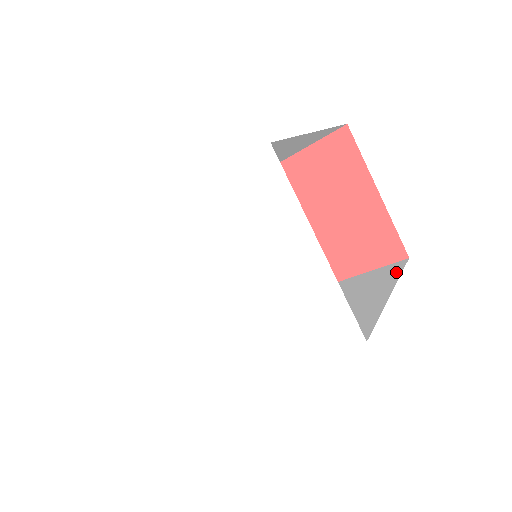
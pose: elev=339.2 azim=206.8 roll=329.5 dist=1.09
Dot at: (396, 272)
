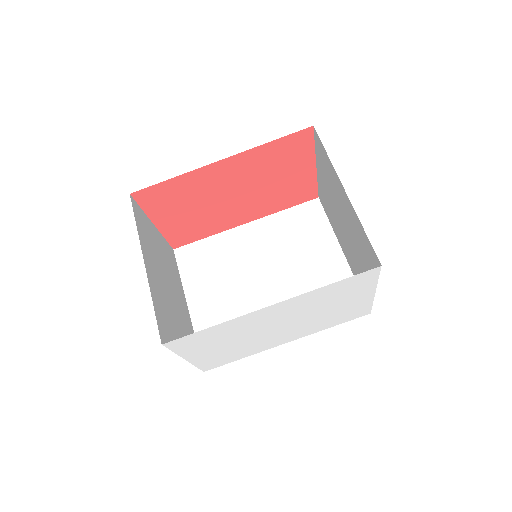
Dot at: (324, 220)
